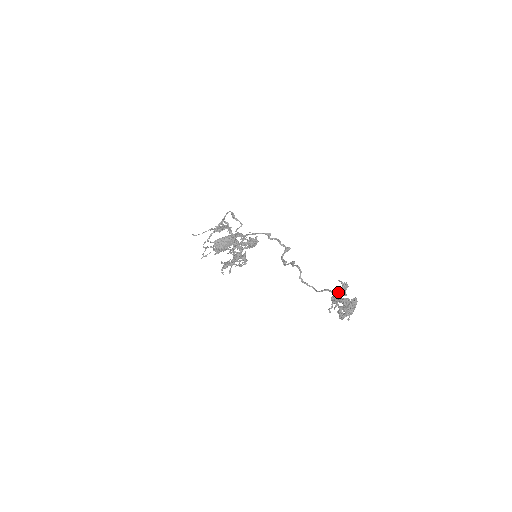
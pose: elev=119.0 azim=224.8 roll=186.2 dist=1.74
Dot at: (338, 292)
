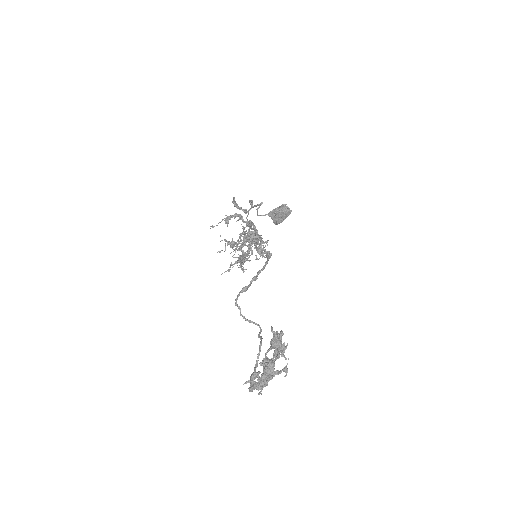
Dot at: (271, 344)
